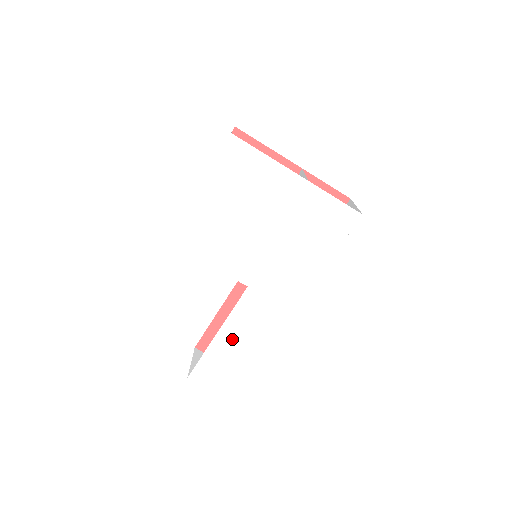
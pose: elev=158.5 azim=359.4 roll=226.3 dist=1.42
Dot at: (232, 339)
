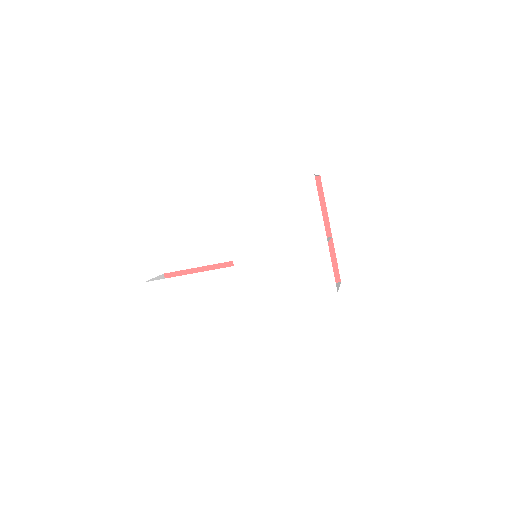
Dot at: (193, 287)
